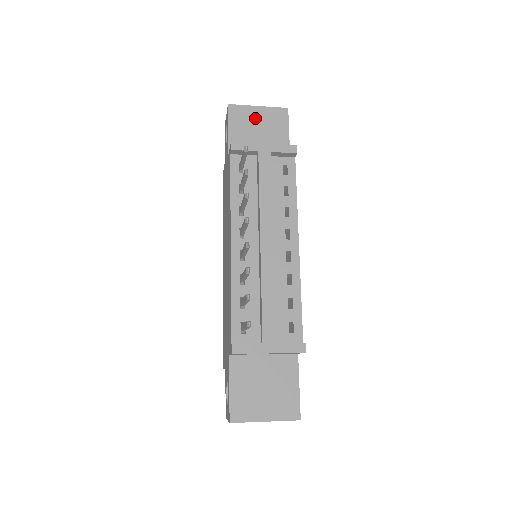
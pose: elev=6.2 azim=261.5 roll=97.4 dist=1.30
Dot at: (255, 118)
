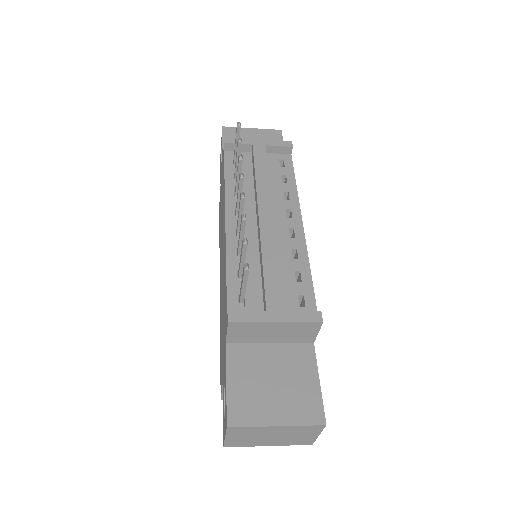
Dot at: (249, 136)
